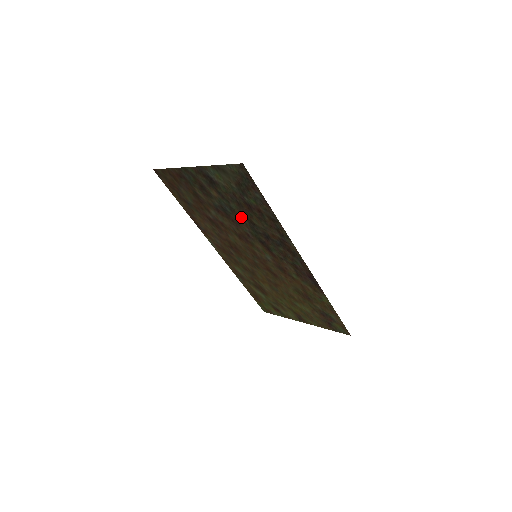
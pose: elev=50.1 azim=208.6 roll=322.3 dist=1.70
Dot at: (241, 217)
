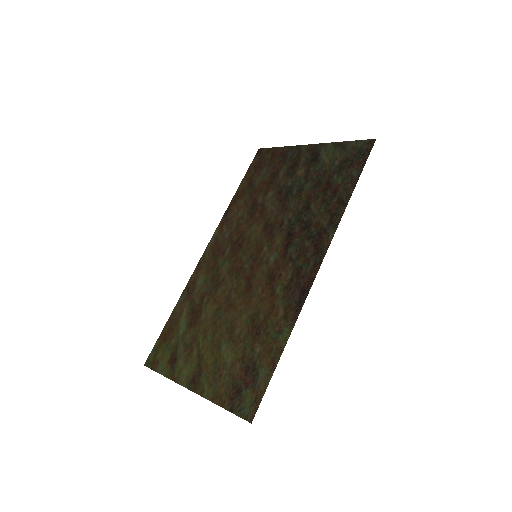
Dot at: (301, 200)
